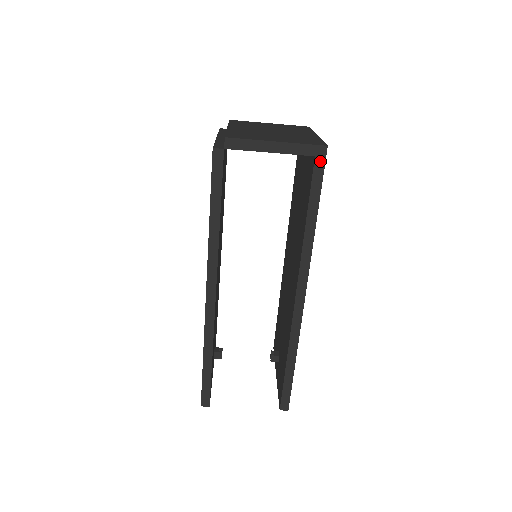
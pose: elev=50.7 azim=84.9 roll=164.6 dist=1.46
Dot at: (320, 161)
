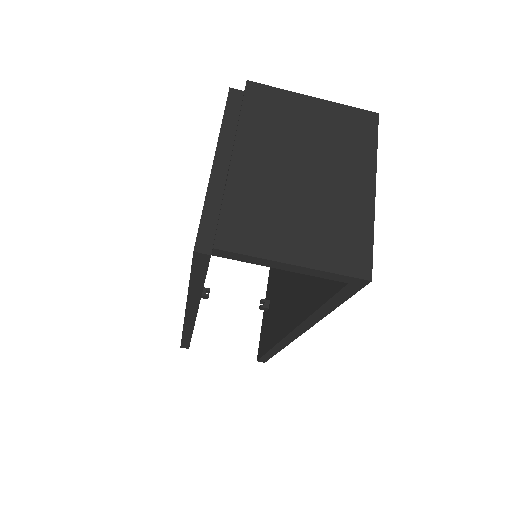
Dot at: (354, 287)
